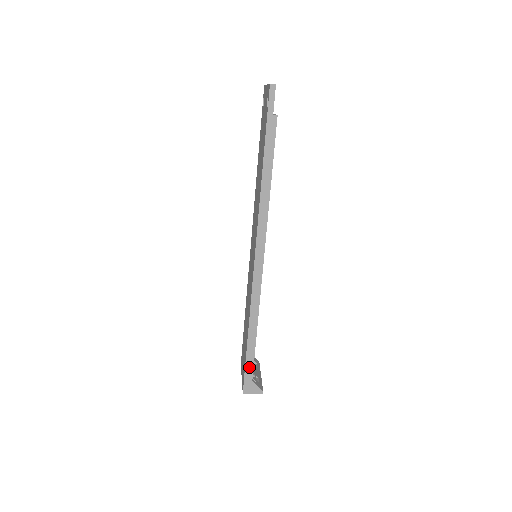
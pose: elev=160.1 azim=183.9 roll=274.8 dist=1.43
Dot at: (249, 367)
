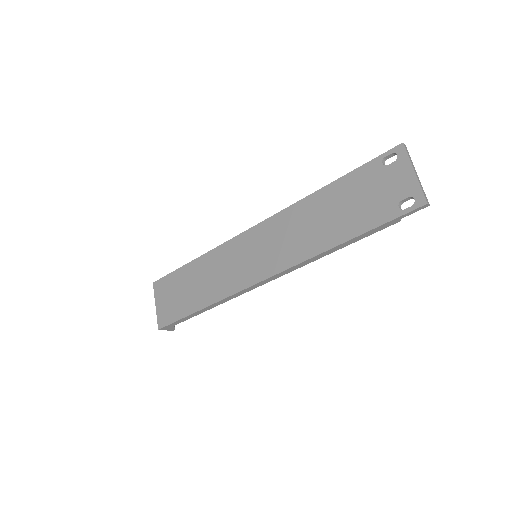
Dot at: (181, 321)
